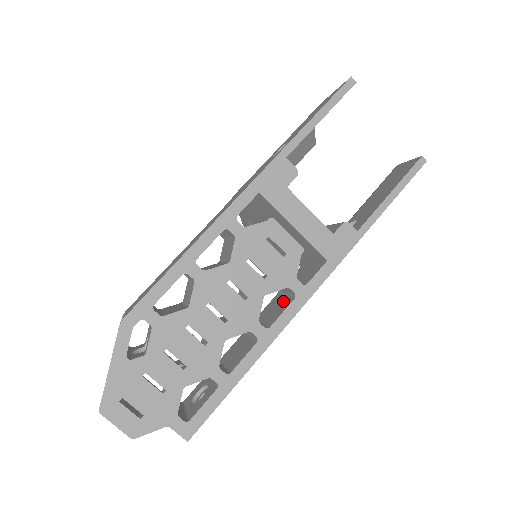
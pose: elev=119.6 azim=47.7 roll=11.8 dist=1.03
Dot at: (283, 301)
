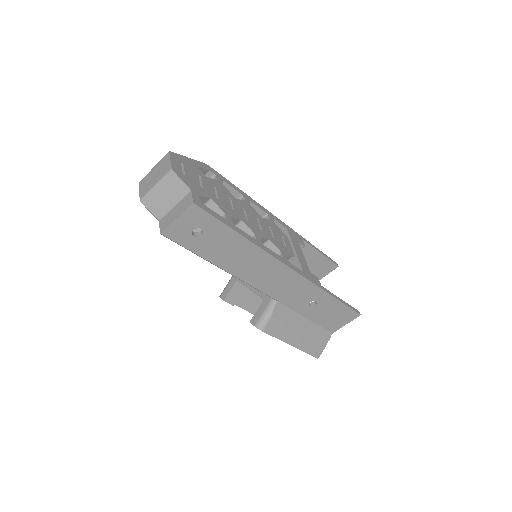
Dot at: occluded
